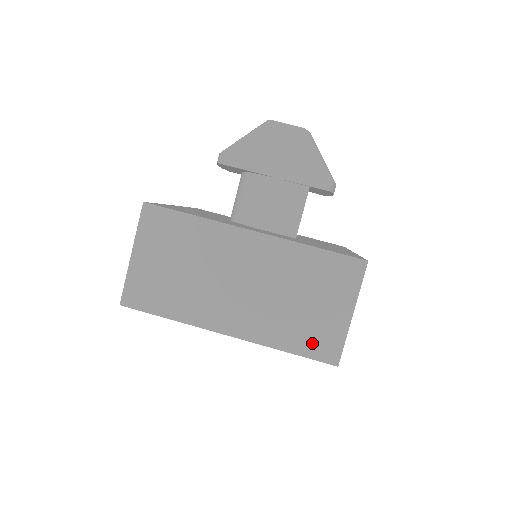
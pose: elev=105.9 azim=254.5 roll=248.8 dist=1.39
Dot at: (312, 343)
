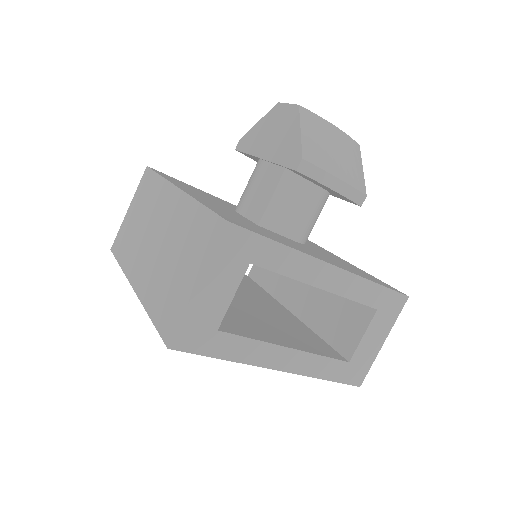
Dot at: (164, 312)
